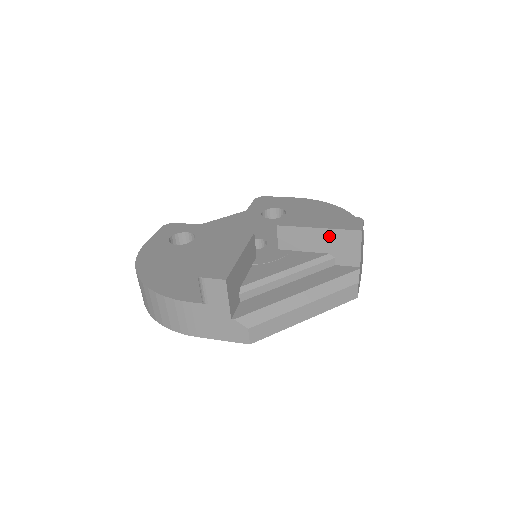
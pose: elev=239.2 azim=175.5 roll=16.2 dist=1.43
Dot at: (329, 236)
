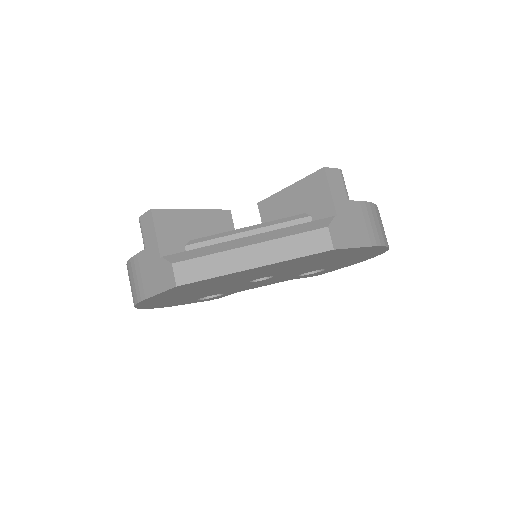
Dot at: (299, 191)
